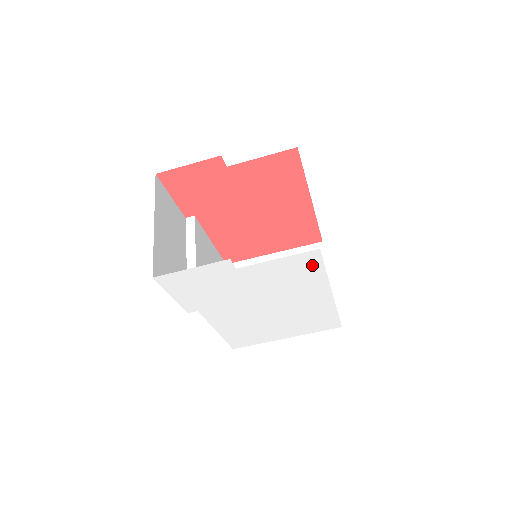
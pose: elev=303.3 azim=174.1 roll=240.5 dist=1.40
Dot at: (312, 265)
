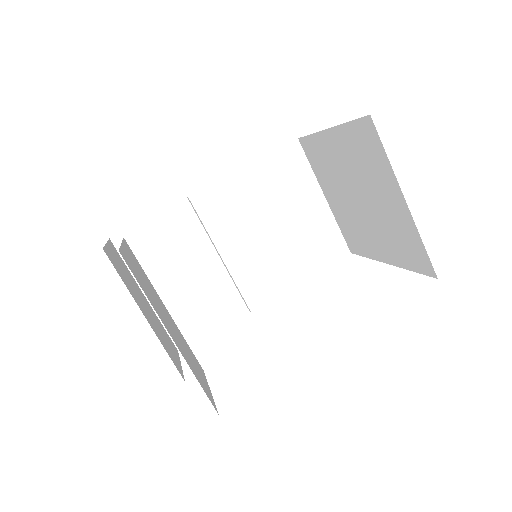
Dot at: occluded
